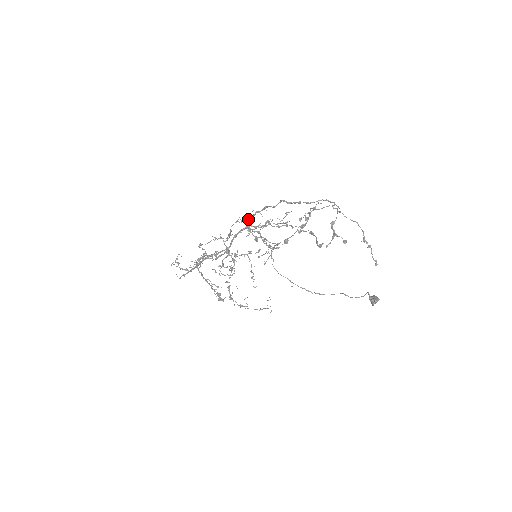
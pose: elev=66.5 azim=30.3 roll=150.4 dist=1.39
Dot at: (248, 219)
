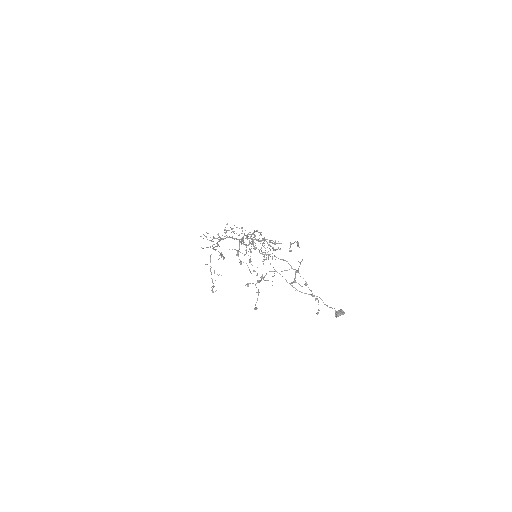
Dot at: occluded
